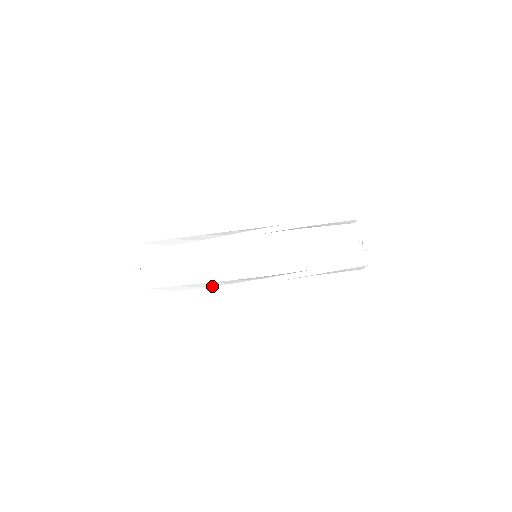
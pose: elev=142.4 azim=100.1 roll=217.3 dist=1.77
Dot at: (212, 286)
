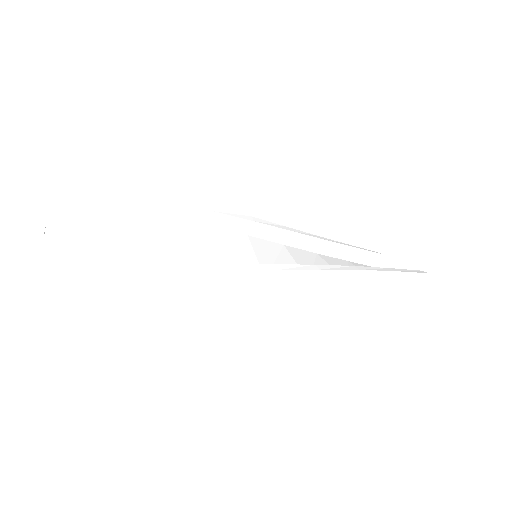
Dot at: occluded
